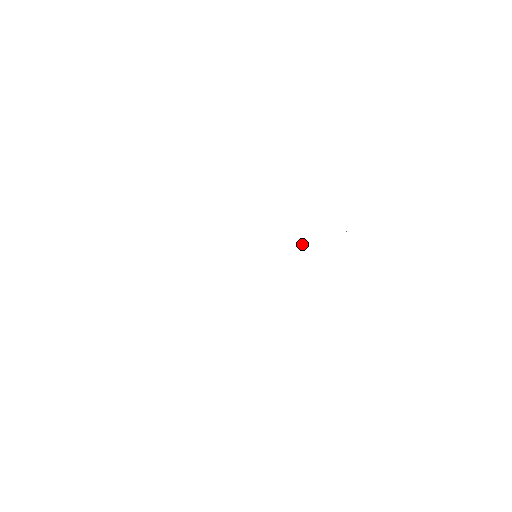
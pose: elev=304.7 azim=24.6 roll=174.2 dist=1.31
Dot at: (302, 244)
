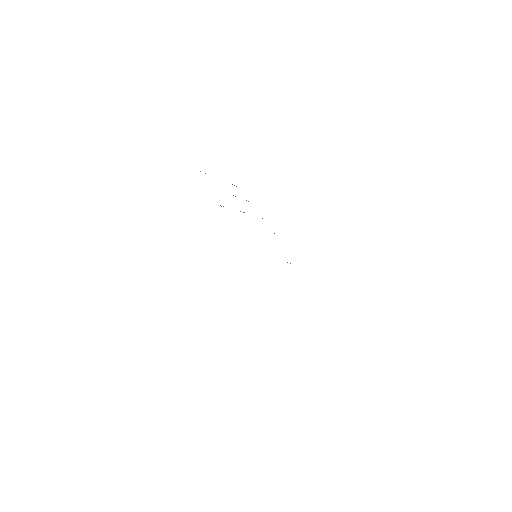
Dot at: occluded
